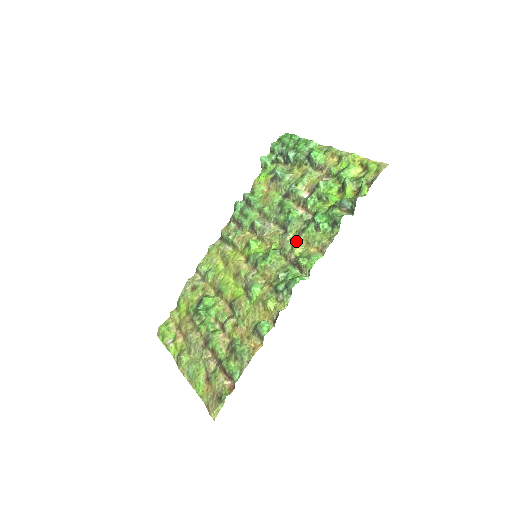
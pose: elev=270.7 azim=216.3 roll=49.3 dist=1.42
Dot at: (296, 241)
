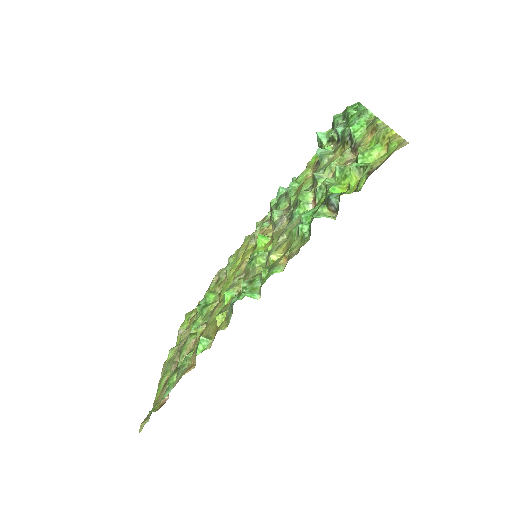
Dot at: (282, 245)
